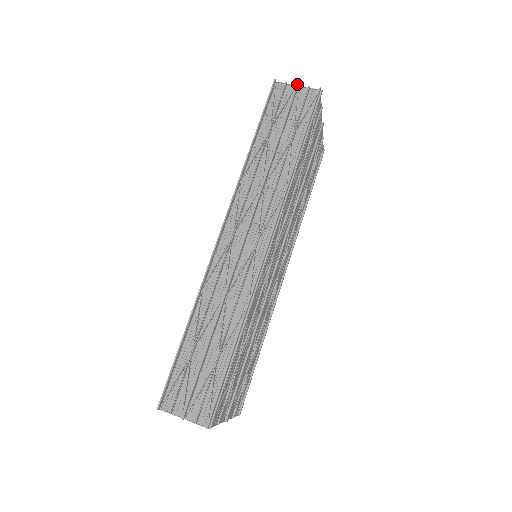
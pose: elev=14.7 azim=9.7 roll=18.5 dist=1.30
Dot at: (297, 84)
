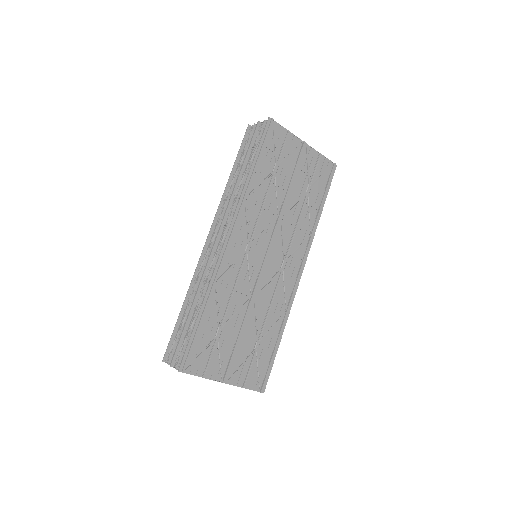
Dot at: (258, 122)
